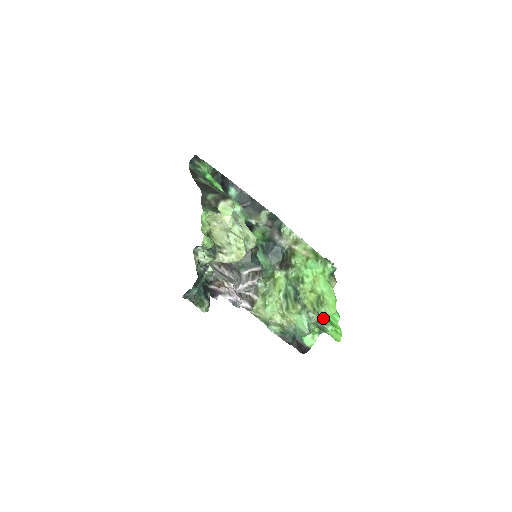
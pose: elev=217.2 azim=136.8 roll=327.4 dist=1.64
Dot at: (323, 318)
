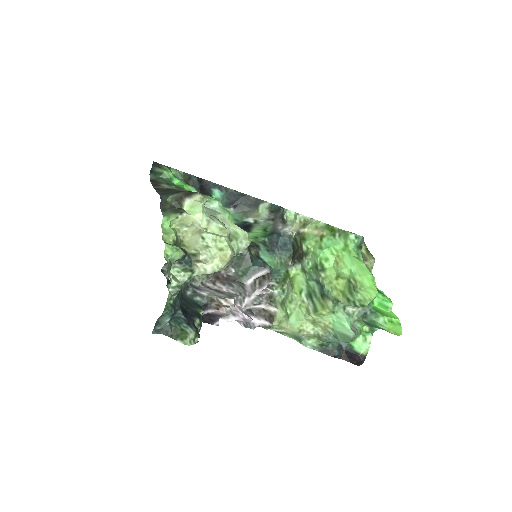
Dot at: (368, 309)
